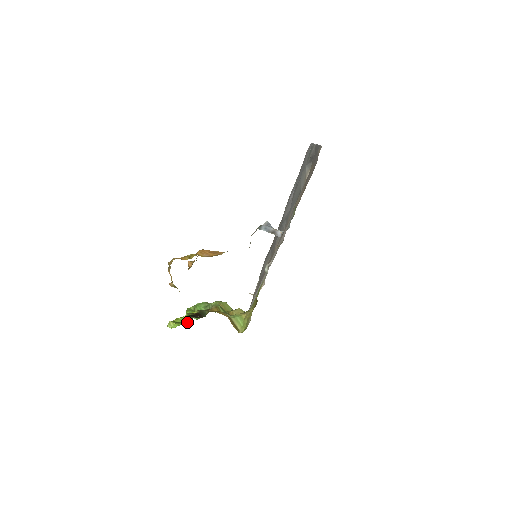
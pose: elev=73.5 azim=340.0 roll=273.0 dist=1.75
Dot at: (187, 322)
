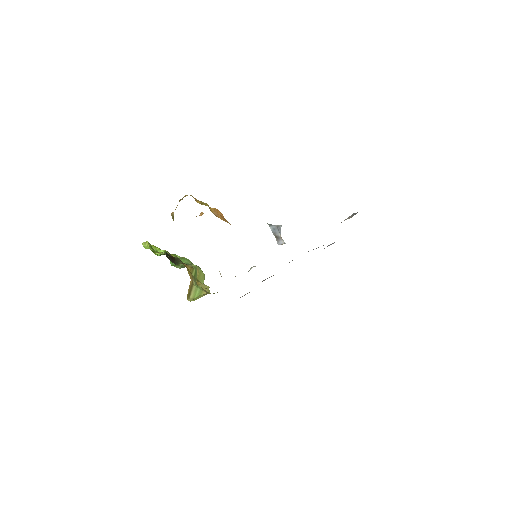
Dot at: (158, 252)
